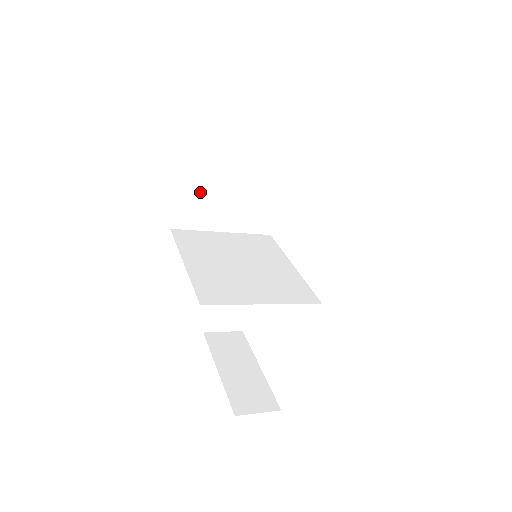
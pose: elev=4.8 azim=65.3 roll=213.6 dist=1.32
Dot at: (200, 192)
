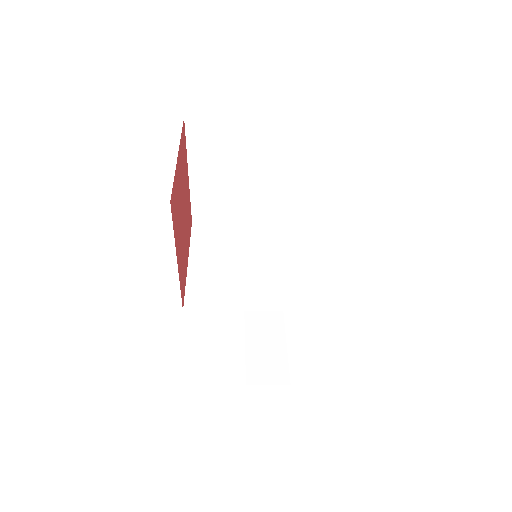
Dot at: (212, 191)
